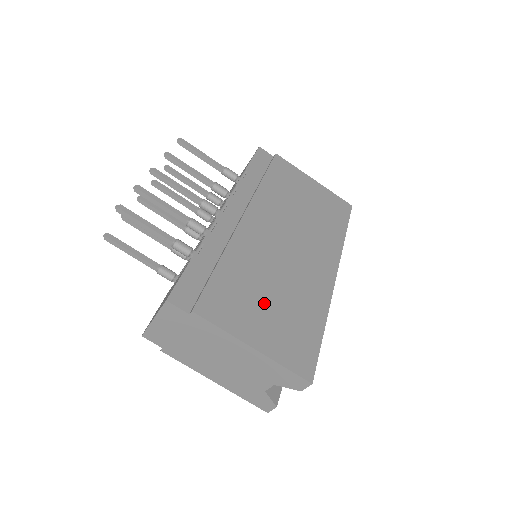
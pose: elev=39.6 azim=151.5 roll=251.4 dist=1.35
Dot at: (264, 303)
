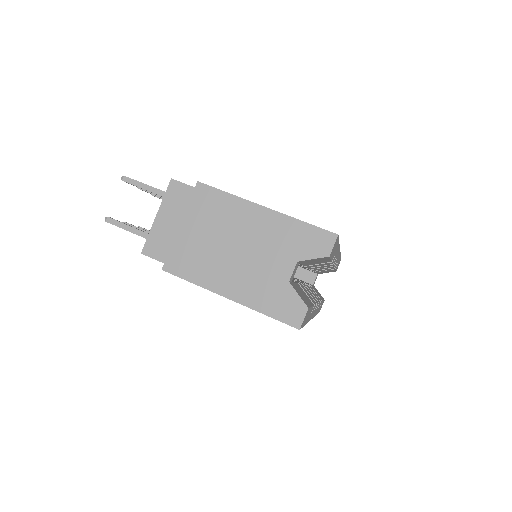
Dot at: occluded
